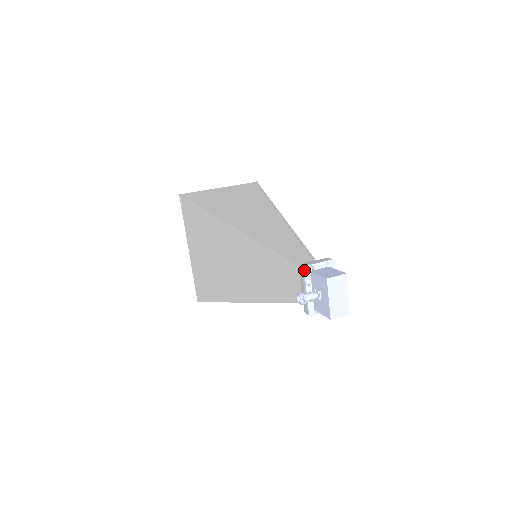
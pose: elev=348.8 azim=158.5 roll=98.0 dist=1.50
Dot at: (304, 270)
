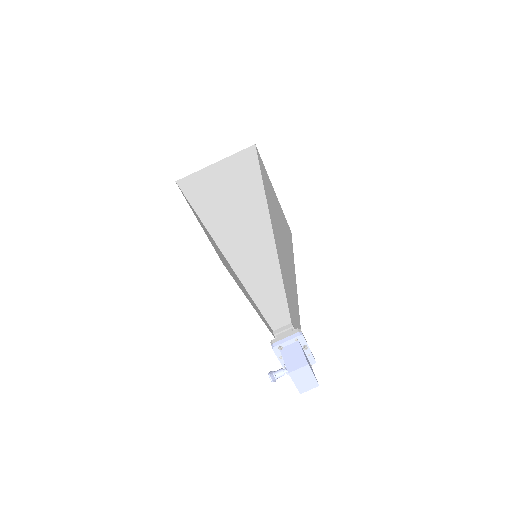
Dot at: (273, 350)
